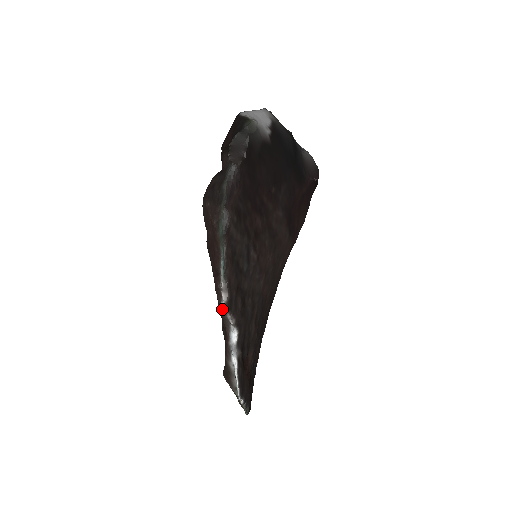
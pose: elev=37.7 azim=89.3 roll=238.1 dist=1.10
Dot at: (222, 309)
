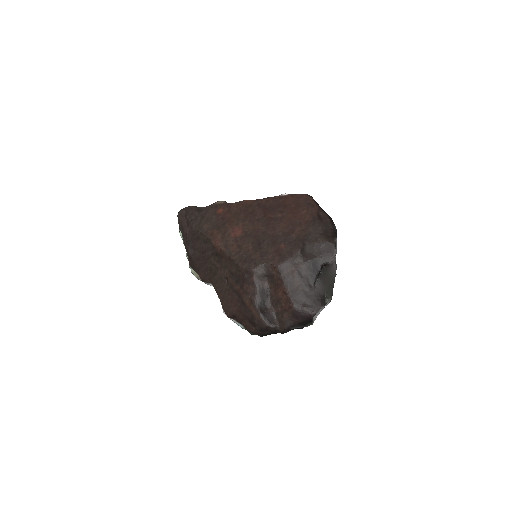
Dot at: (221, 304)
